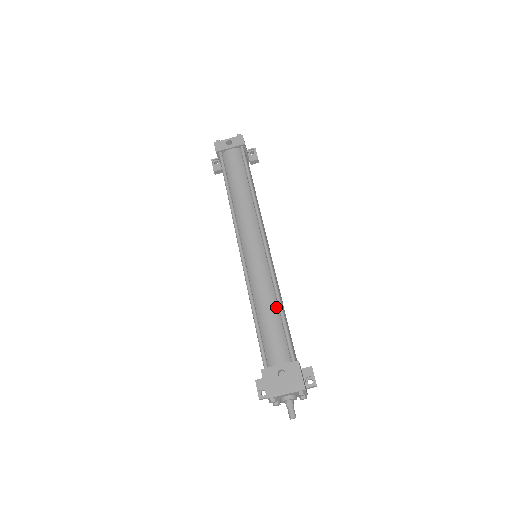
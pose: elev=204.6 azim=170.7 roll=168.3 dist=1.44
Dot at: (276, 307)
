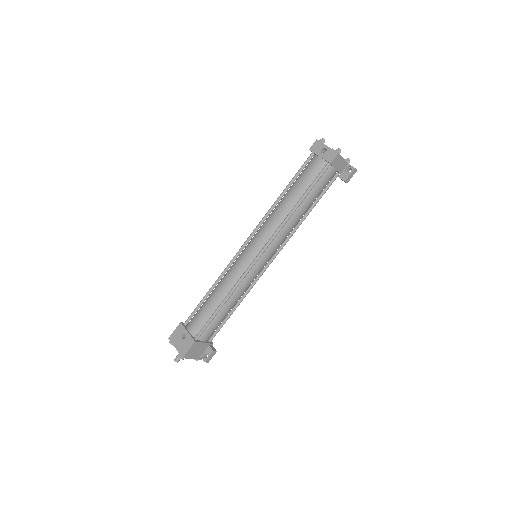
Dot at: (221, 301)
